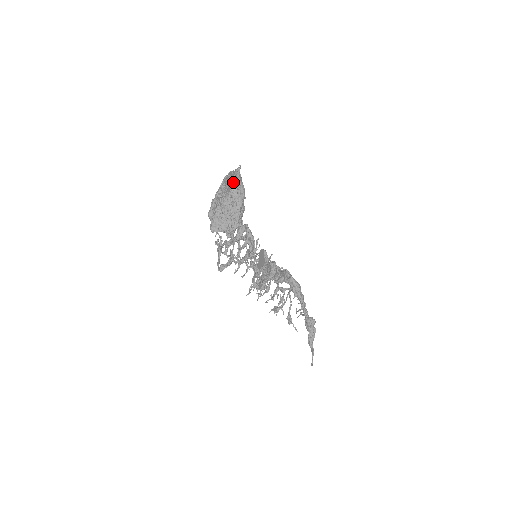
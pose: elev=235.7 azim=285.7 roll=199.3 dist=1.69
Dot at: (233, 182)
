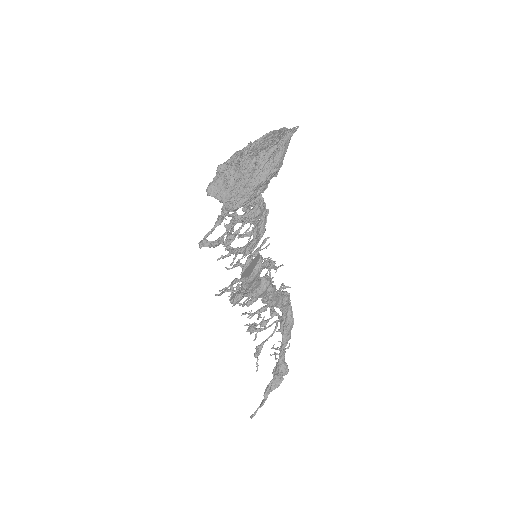
Dot at: (272, 143)
